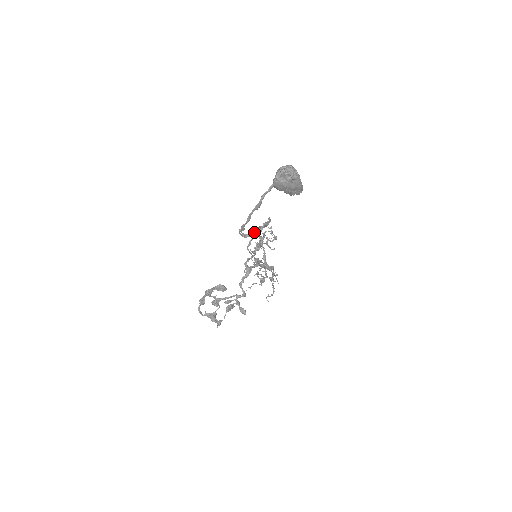
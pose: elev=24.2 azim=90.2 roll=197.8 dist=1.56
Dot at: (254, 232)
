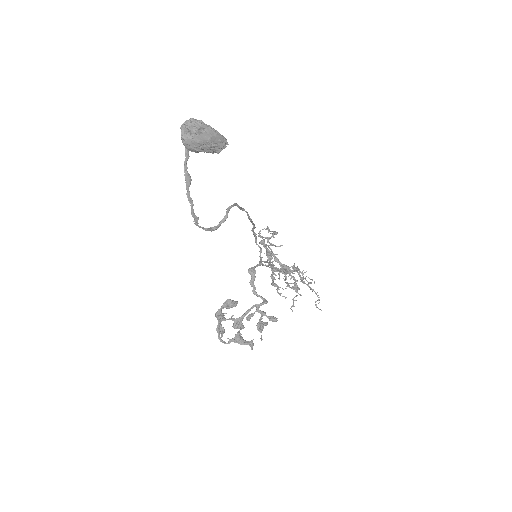
Dot at: (220, 221)
